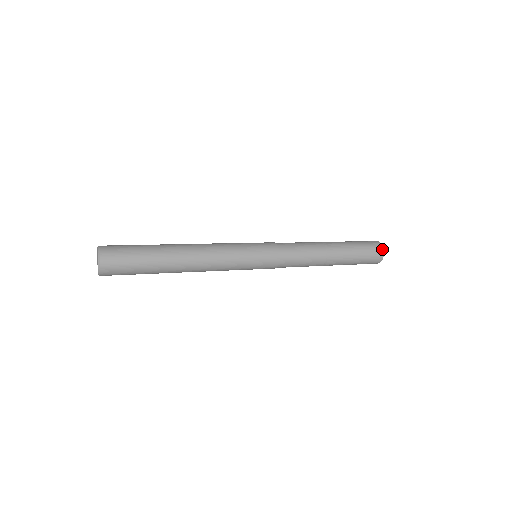
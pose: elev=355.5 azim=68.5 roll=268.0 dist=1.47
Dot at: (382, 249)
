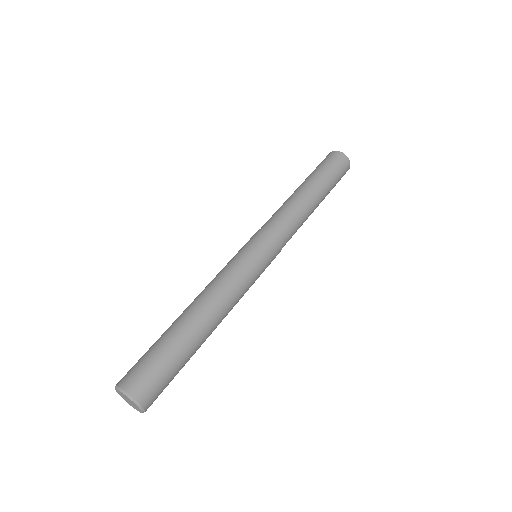
Dot at: (343, 155)
